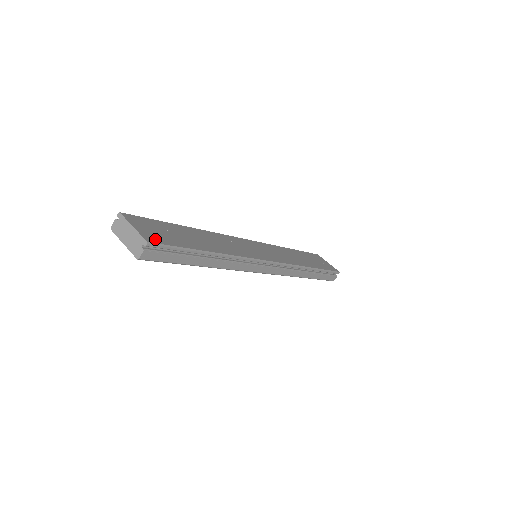
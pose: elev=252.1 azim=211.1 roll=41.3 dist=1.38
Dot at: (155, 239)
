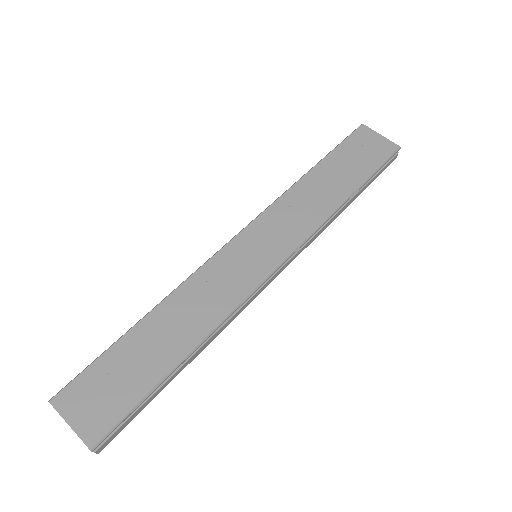
Dot at: (99, 427)
